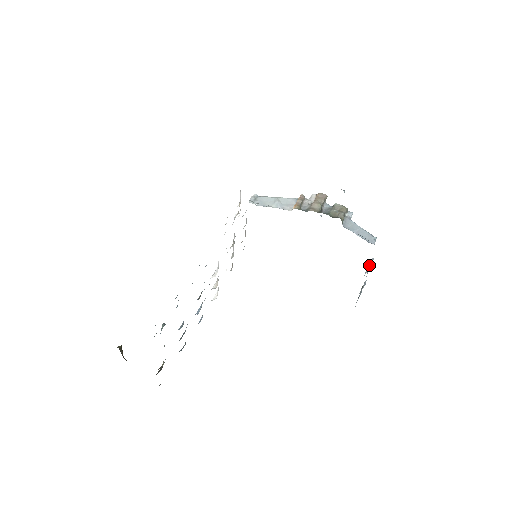
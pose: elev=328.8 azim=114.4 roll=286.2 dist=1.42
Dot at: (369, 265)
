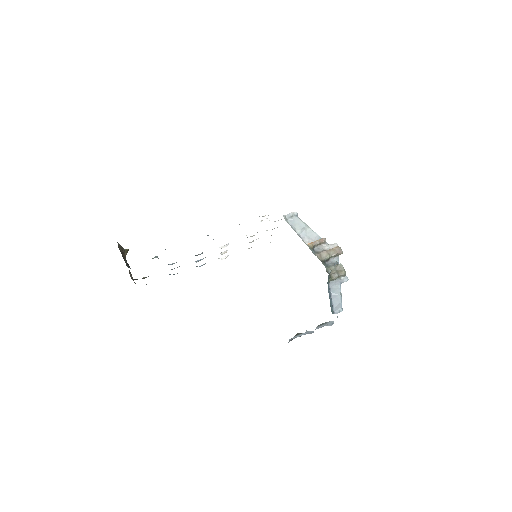
Dot at: (325, 323)
